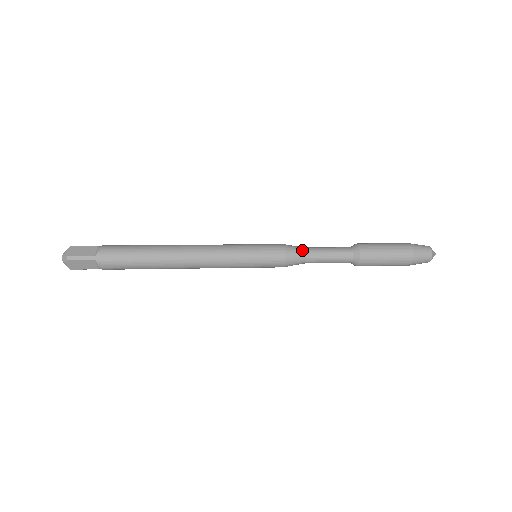
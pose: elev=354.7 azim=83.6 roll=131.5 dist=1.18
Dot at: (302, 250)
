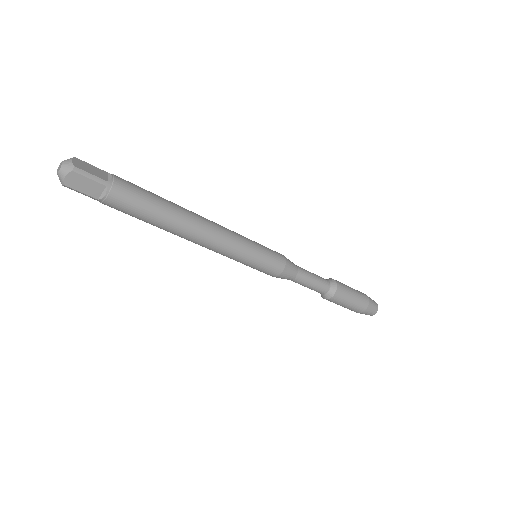
Dot at: (296, 266)
